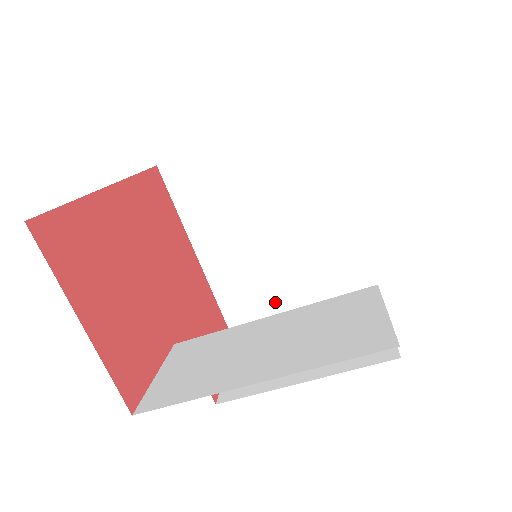
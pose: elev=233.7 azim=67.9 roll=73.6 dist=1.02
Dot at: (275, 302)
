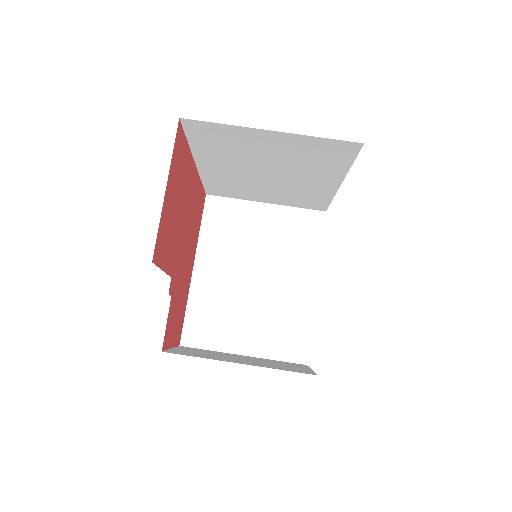
Dot at: (229, 329)
